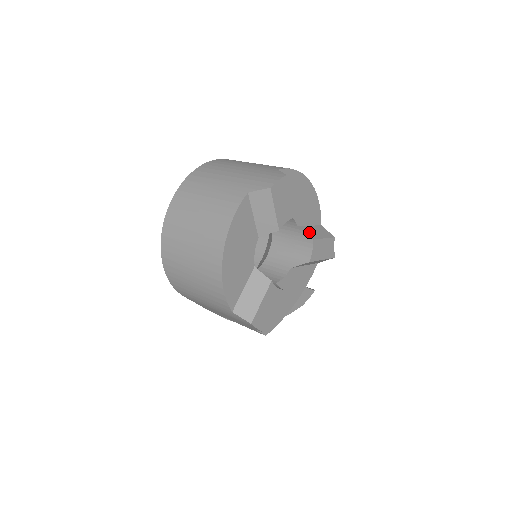
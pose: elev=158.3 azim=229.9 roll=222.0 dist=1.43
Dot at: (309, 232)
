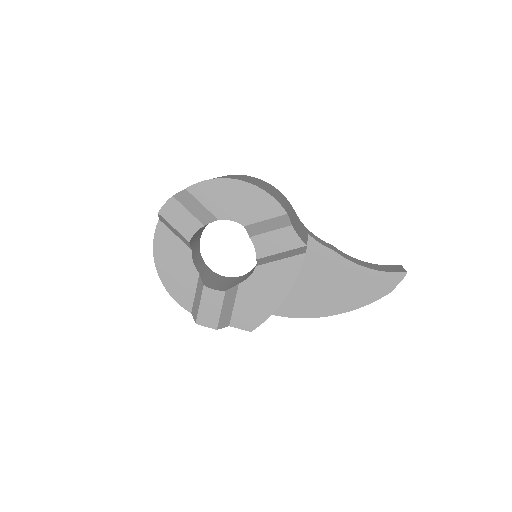
Dot at: (254, 229)
